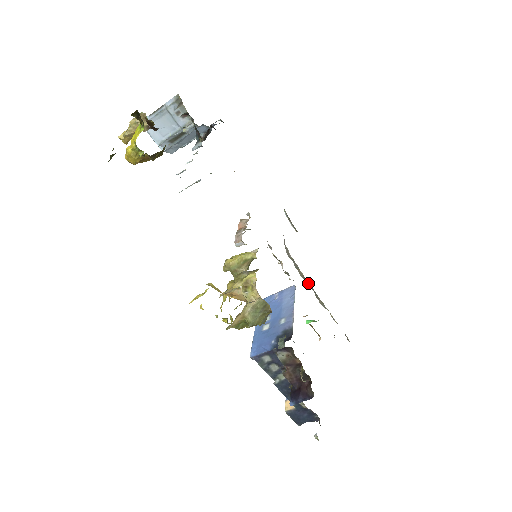
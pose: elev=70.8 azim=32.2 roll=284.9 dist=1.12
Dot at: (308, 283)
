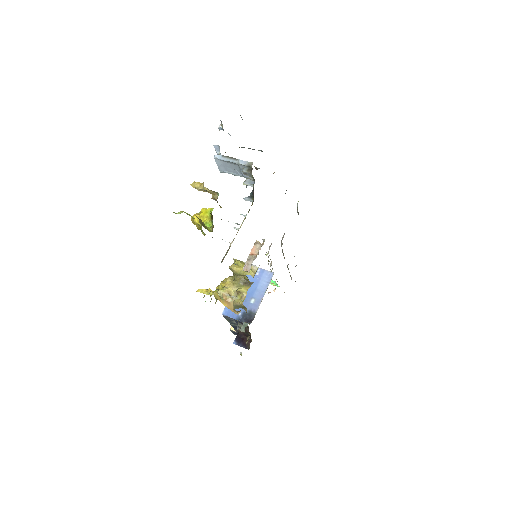
Dot at: occluded
